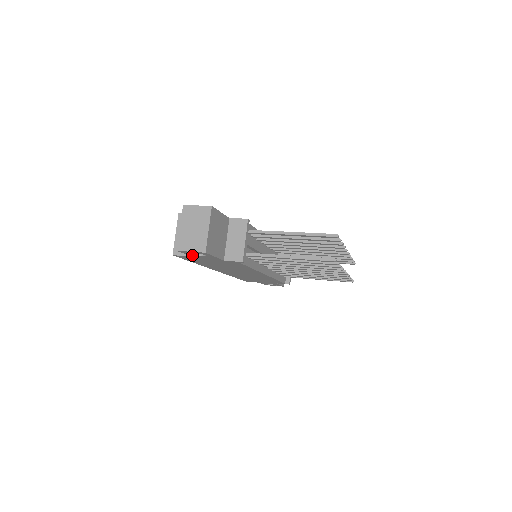
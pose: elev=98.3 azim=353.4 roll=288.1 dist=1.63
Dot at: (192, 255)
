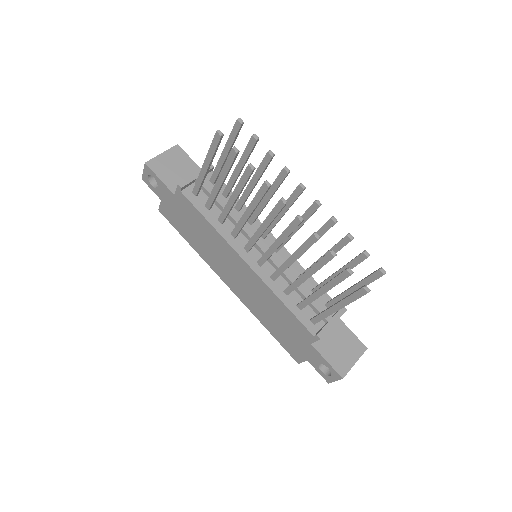
Dot at: (157, 192)
